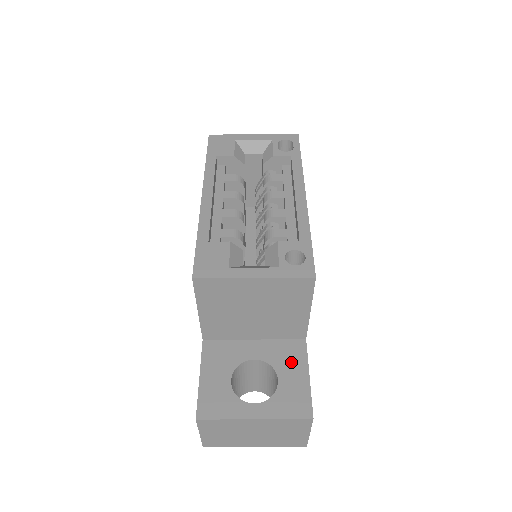
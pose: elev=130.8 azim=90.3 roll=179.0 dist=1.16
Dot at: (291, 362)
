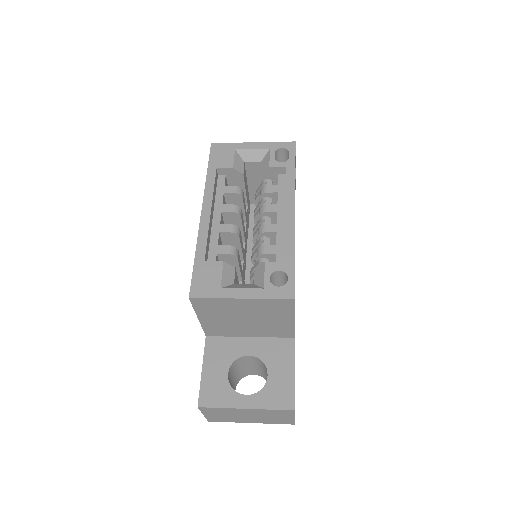
Dot at: (280, 359)
